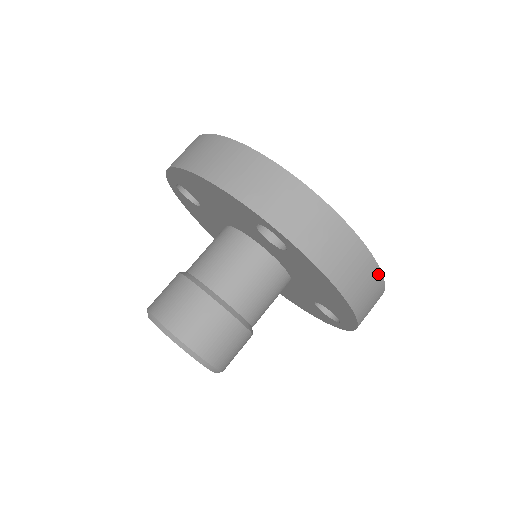
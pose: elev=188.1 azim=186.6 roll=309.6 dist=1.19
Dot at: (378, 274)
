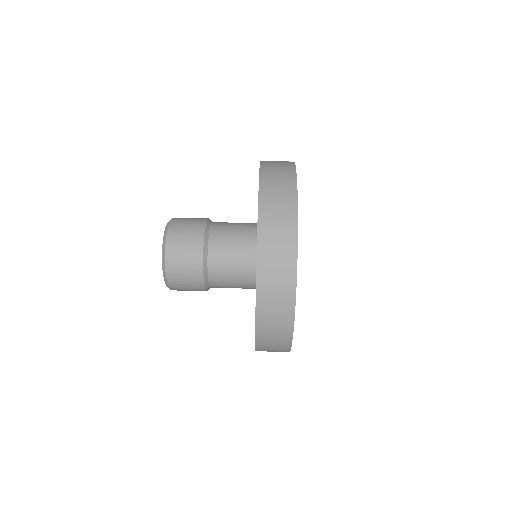
Dot at: (294, 253)
